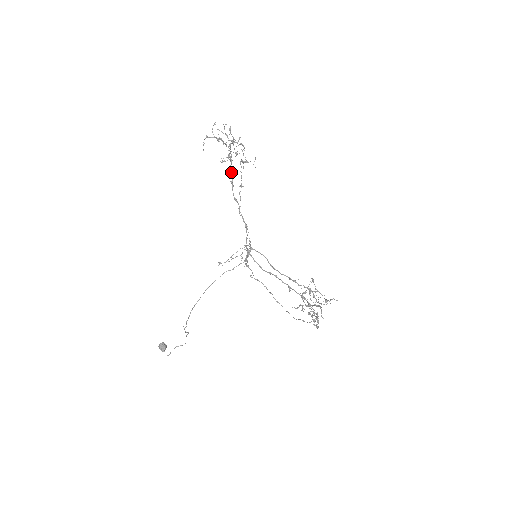
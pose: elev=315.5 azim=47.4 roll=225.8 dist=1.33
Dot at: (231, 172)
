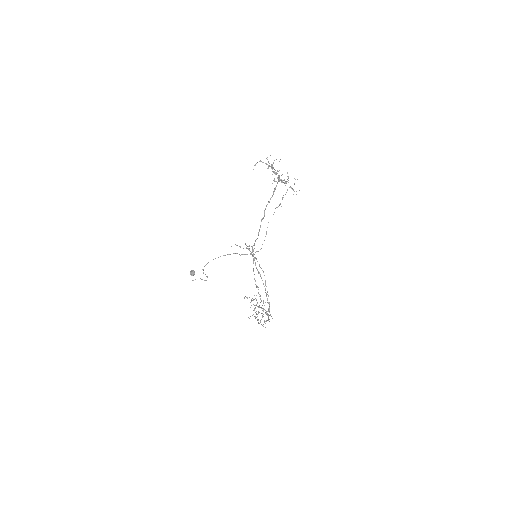
Dot at: (273, 192)
